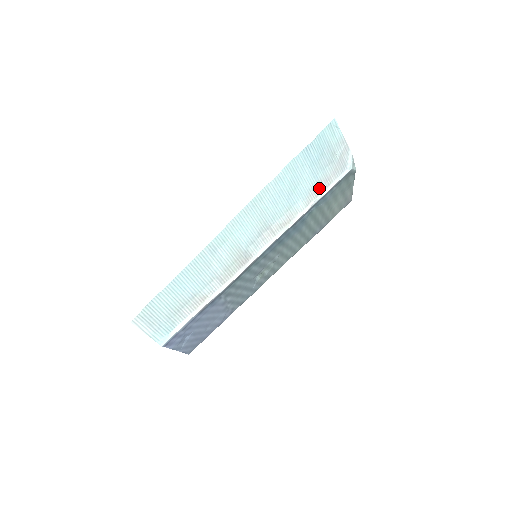
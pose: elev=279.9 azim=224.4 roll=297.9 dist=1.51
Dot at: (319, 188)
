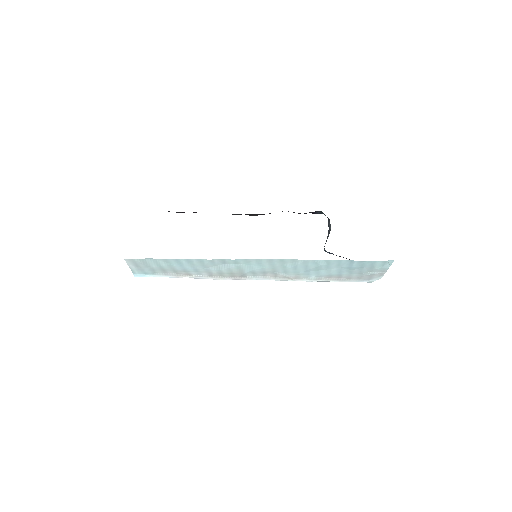
Dot at: (336, 277)
